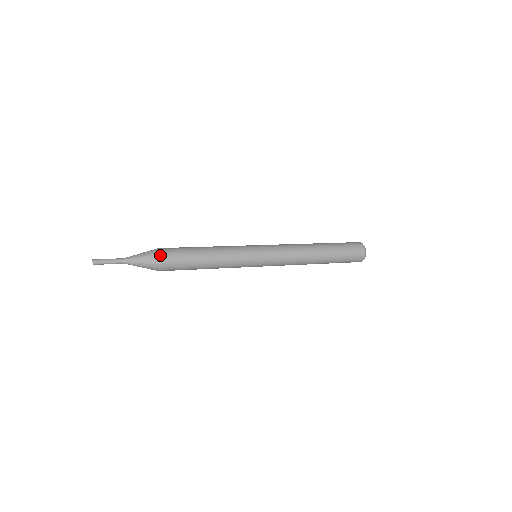
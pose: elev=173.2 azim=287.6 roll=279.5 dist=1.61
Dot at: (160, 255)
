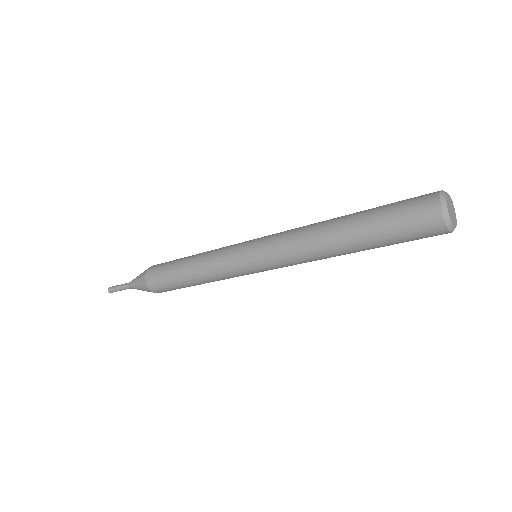
Dot at: (146, 278)
